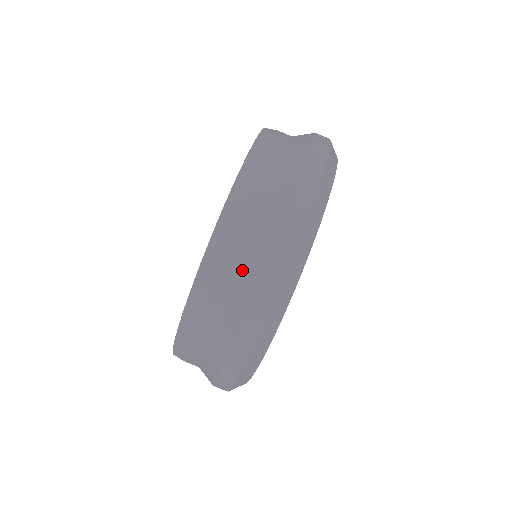
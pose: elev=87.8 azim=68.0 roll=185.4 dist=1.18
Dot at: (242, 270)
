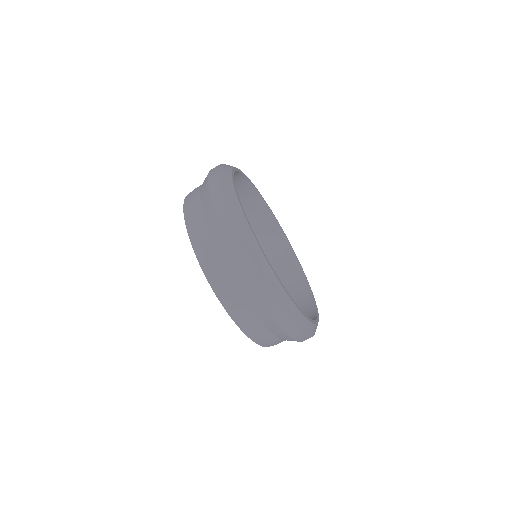
Dot at: (228, 267)
